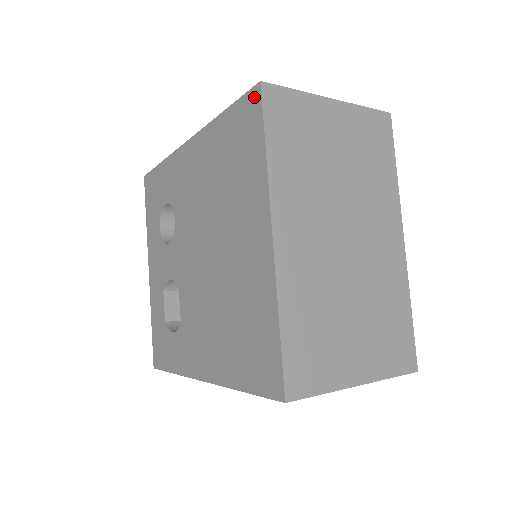
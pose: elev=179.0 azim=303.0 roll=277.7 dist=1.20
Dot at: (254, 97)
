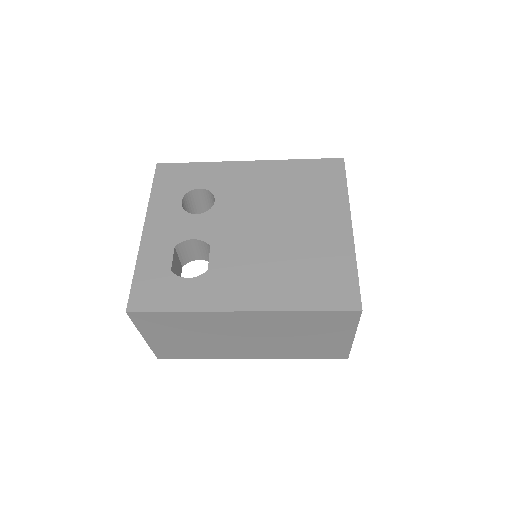
Dot at: (338, 162)
